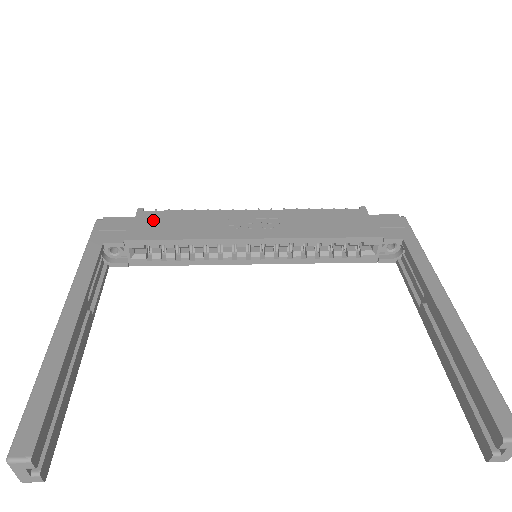
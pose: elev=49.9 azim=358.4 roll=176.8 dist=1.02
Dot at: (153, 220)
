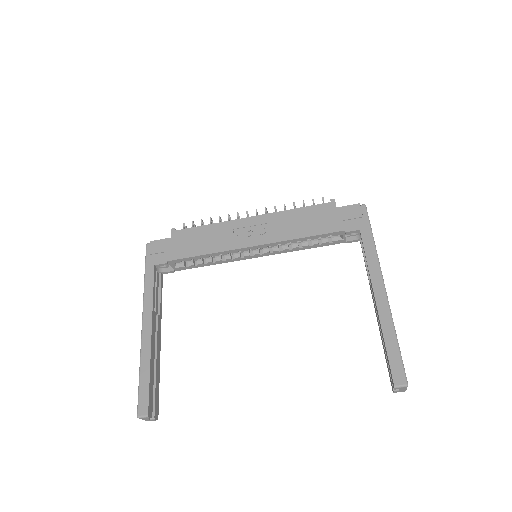
Dot at: (183, 239)
